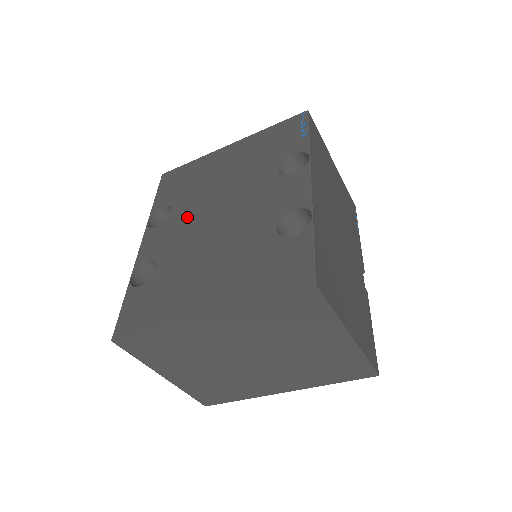
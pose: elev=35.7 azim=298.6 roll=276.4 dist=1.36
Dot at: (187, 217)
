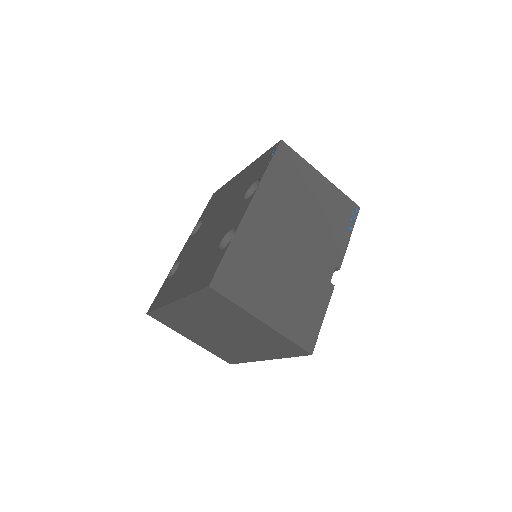
Dot at: (203, 230)
